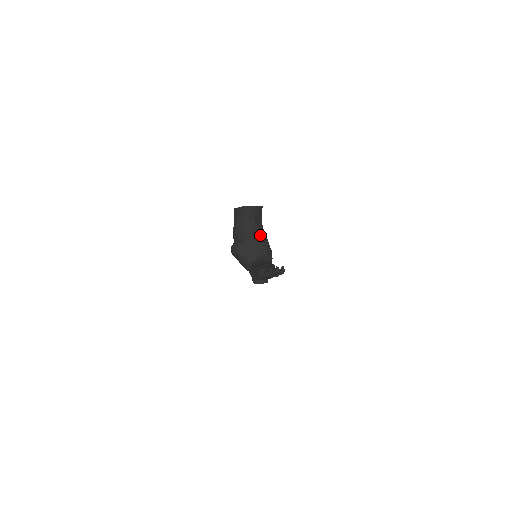
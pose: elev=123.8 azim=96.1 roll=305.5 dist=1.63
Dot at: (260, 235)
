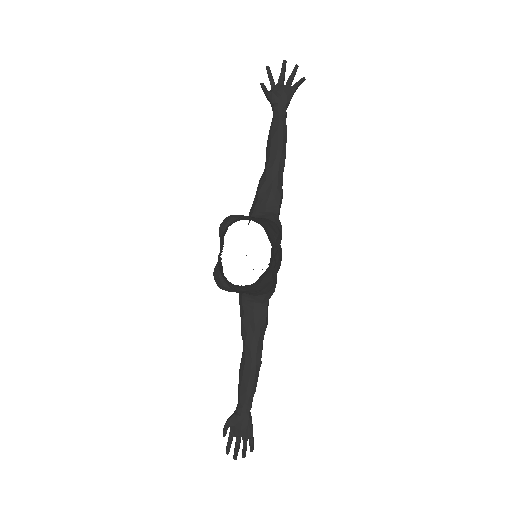
Dot at: (260, 284)
